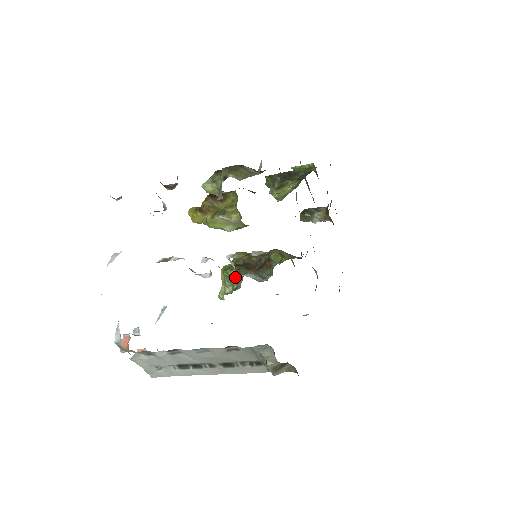
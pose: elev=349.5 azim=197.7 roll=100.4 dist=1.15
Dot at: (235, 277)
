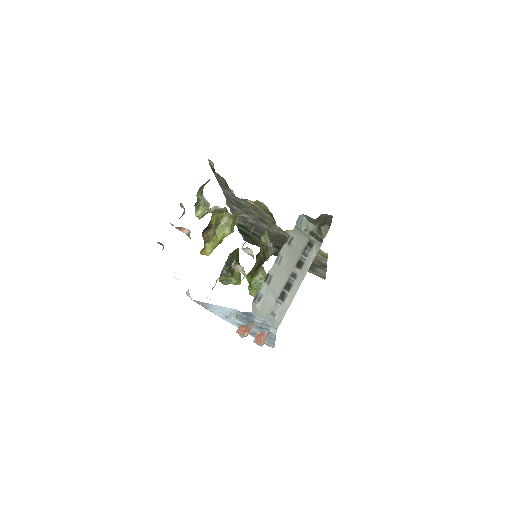
Dot at: (259, 277)
